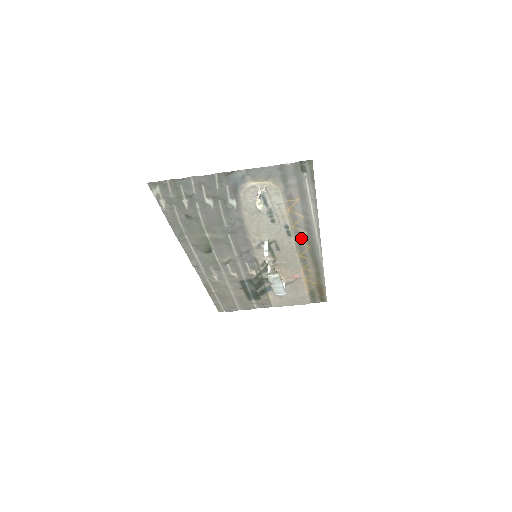
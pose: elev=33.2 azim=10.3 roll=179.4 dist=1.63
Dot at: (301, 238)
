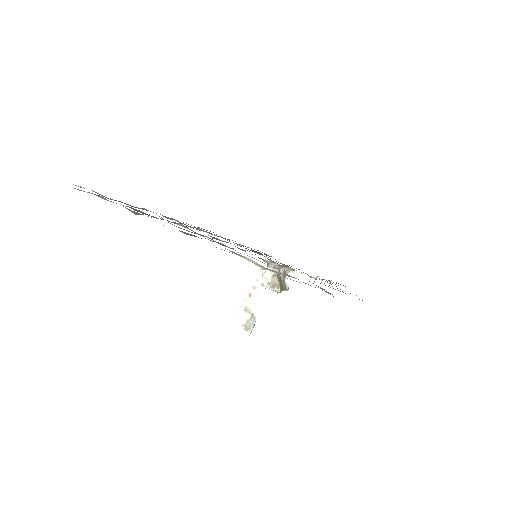
Dot at: occluded
